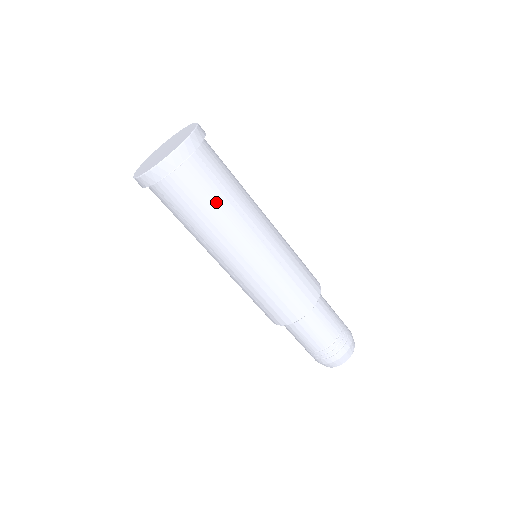
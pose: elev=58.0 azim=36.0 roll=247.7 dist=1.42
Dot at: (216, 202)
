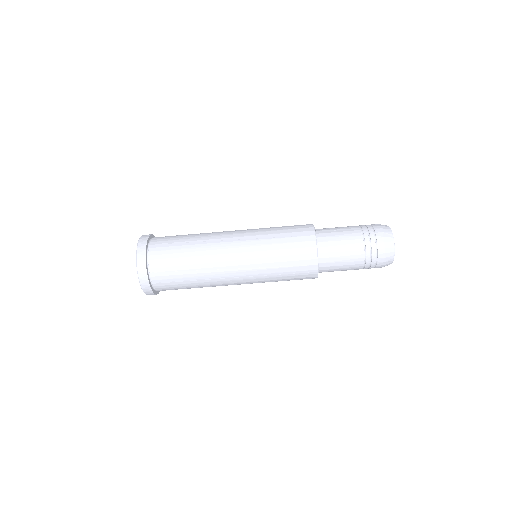
Dot at: (189, 280)
